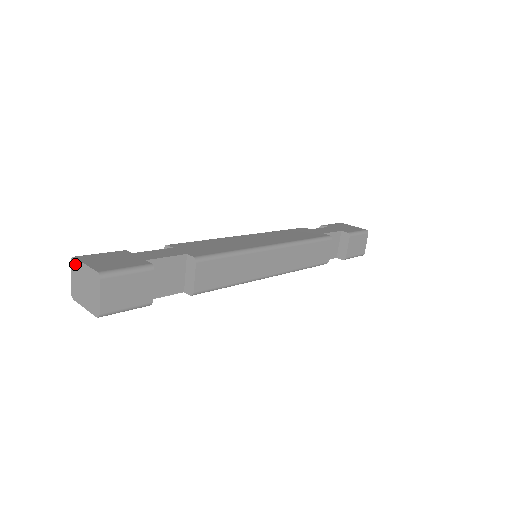
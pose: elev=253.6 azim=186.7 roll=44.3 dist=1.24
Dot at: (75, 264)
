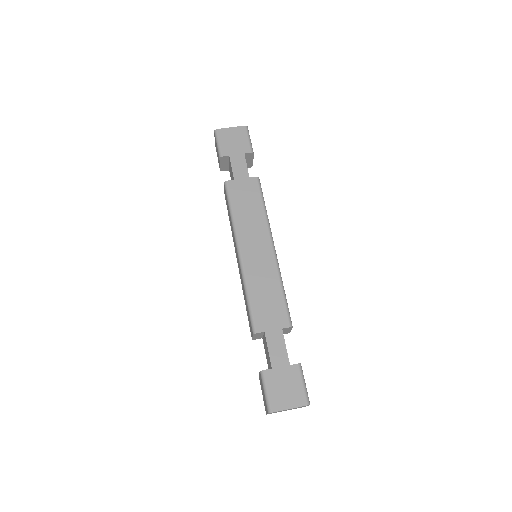
Dot at: occluded
